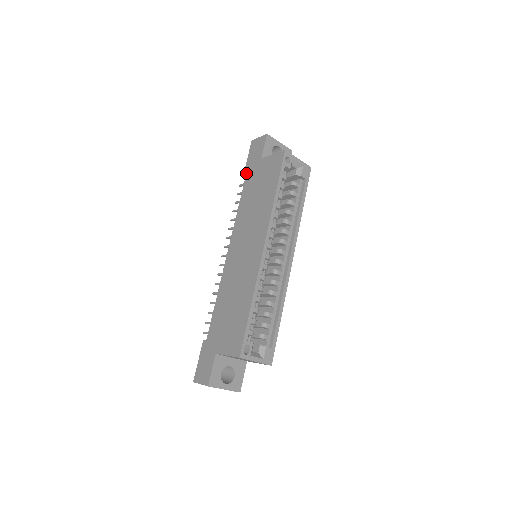
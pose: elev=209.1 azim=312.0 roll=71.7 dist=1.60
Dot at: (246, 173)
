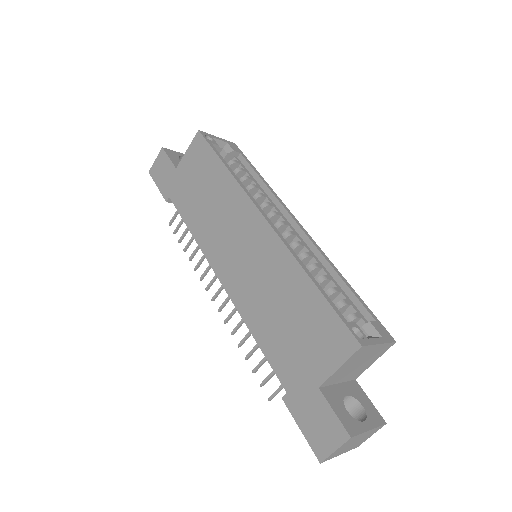
Dot at: (169, 198)
